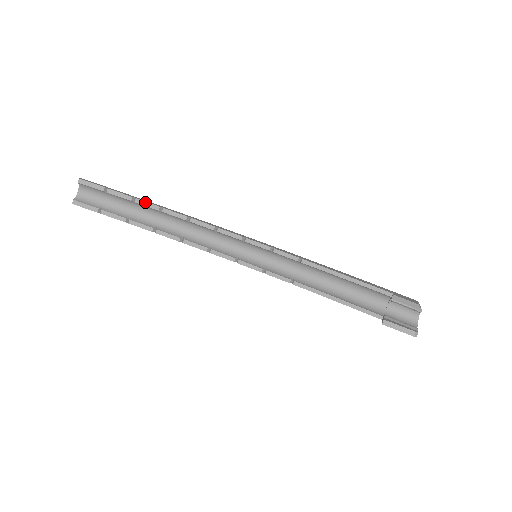
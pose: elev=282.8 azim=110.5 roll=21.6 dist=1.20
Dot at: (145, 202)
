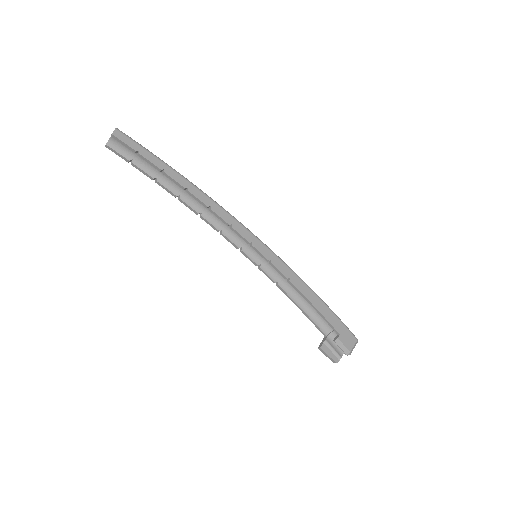
Dot at: (172, 179)
